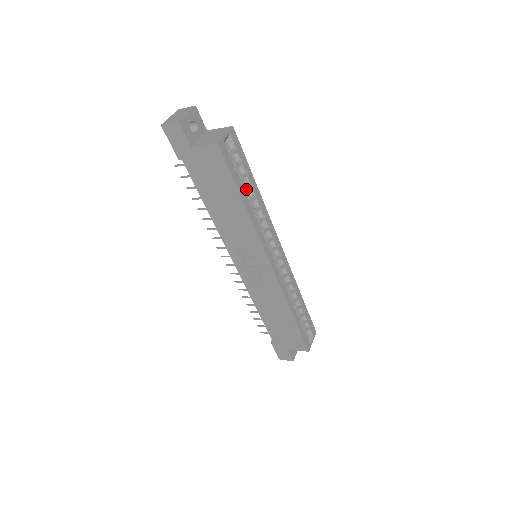
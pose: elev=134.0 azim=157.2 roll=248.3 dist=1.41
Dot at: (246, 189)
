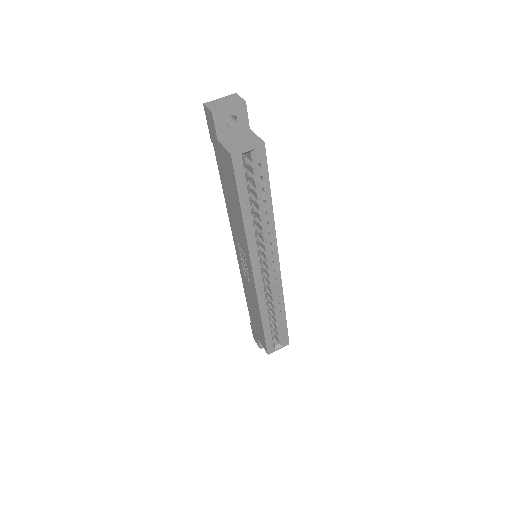
Dot at: (259, 202)
